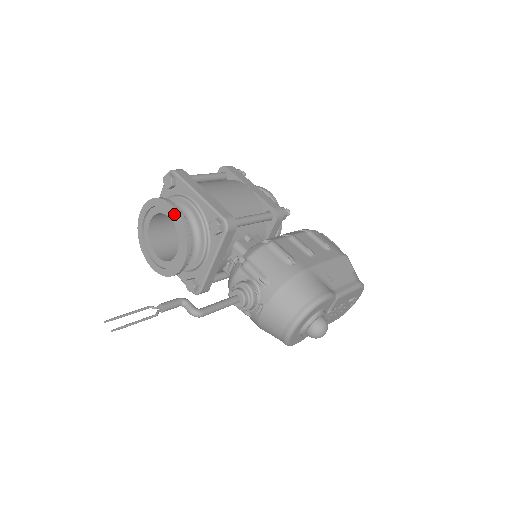
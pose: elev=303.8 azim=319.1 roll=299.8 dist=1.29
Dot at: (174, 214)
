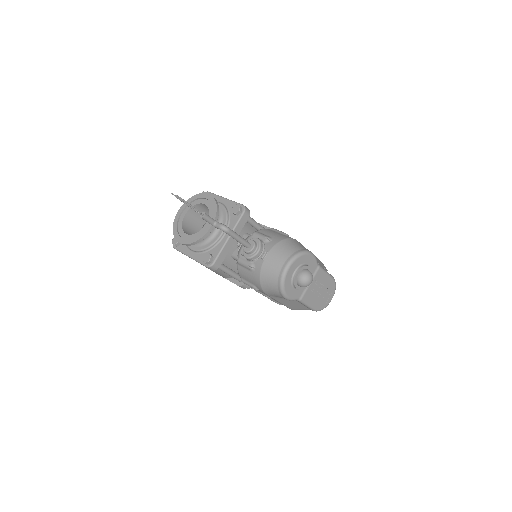
Dot at: (209, 198)
